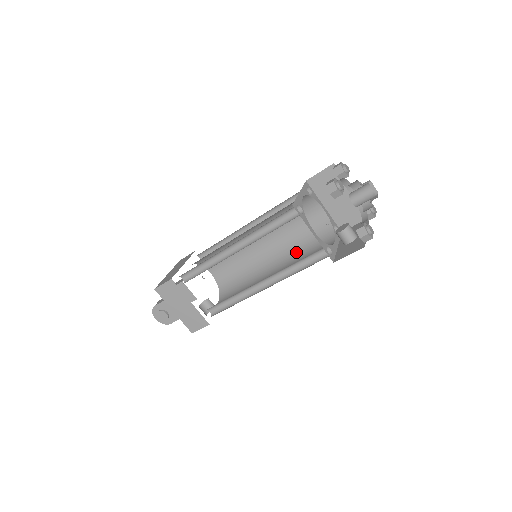
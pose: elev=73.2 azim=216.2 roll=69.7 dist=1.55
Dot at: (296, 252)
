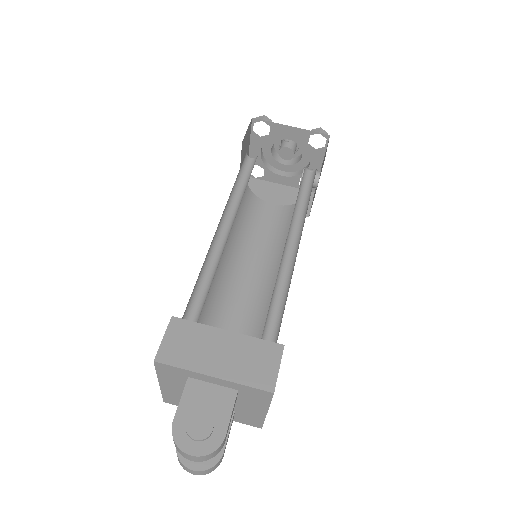
Dot at: occluded
